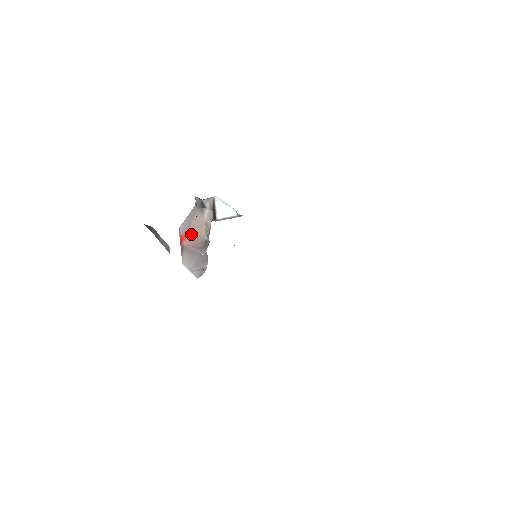
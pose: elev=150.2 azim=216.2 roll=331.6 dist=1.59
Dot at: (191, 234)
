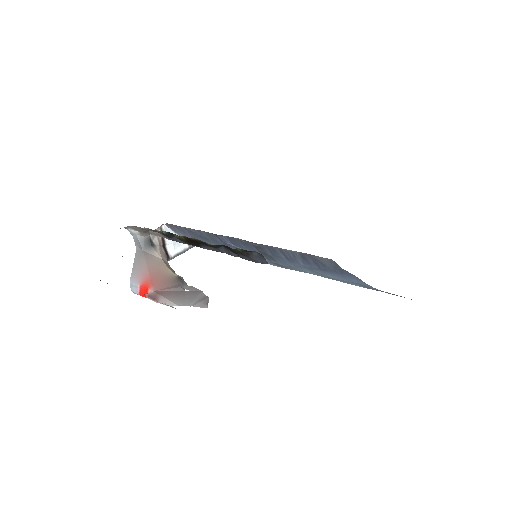
Dot at: (155, 277)
